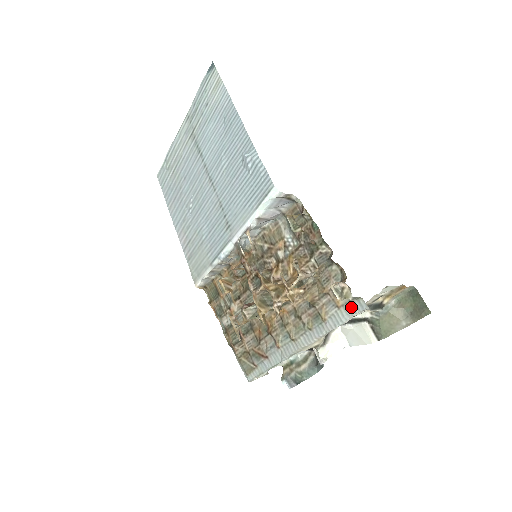
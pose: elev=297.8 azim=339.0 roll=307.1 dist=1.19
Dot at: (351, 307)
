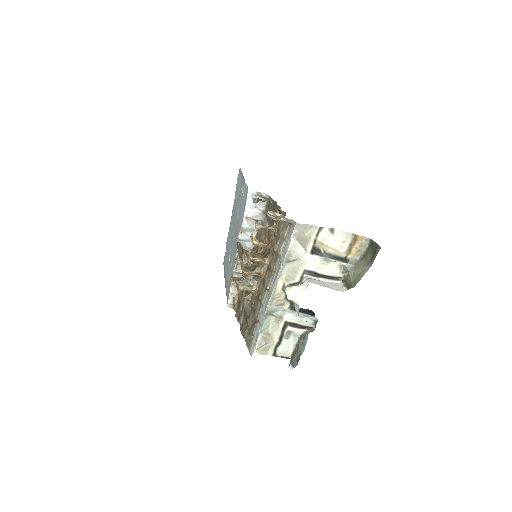
Dot at: (290, 232)
